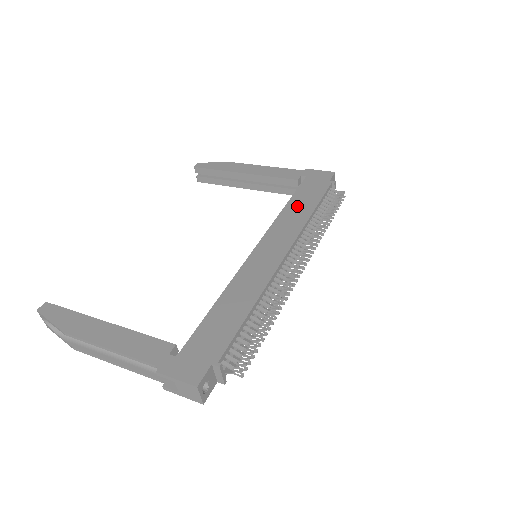
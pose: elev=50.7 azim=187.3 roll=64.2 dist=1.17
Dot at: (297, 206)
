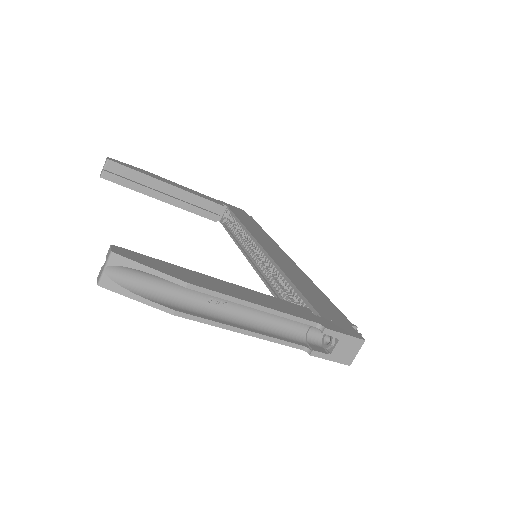
Dot at: (250, 225)
